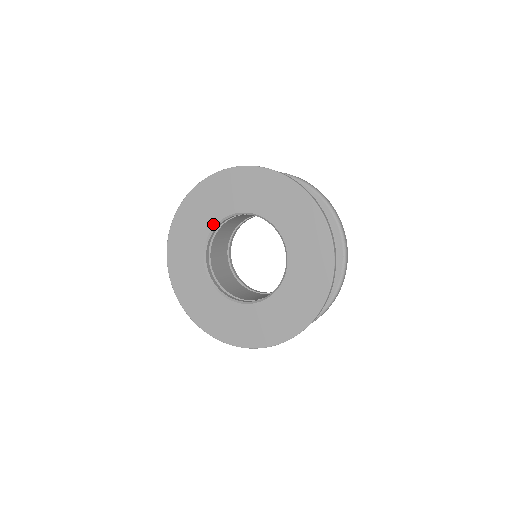
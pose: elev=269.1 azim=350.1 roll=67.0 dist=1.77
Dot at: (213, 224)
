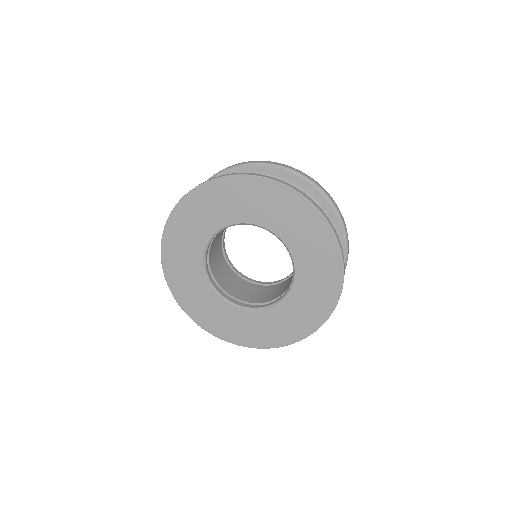
Dot at: (216, 229)
